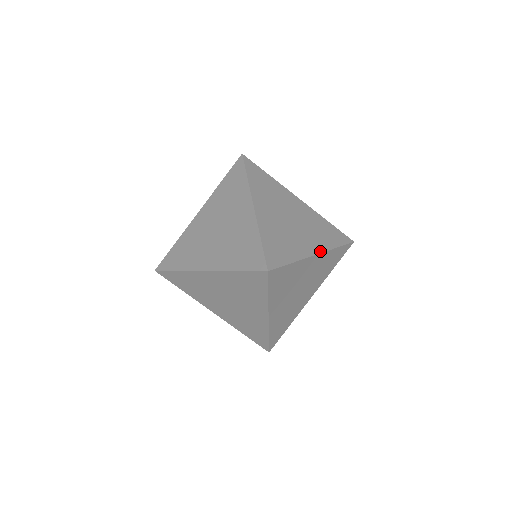
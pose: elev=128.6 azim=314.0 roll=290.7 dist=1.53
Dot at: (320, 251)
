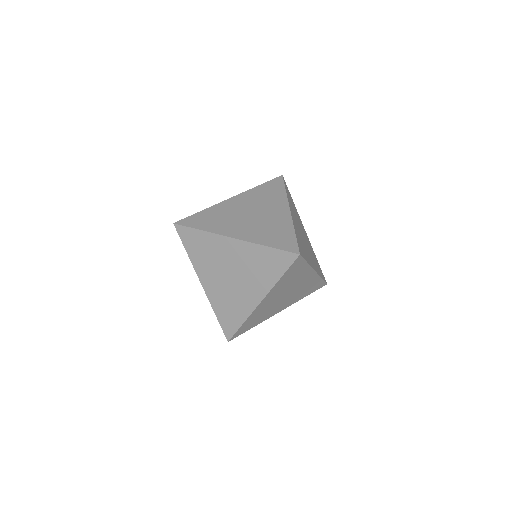
Dot at: occluded
